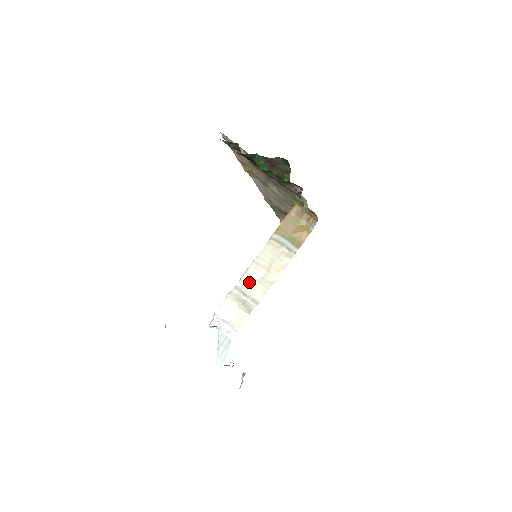
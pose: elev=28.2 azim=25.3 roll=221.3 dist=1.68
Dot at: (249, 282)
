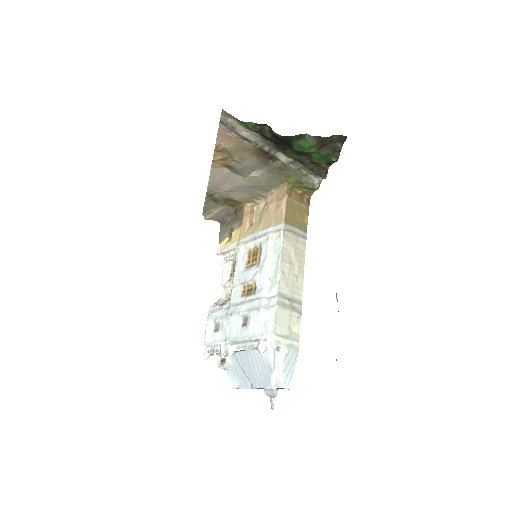
Dot at: (286, 284)
